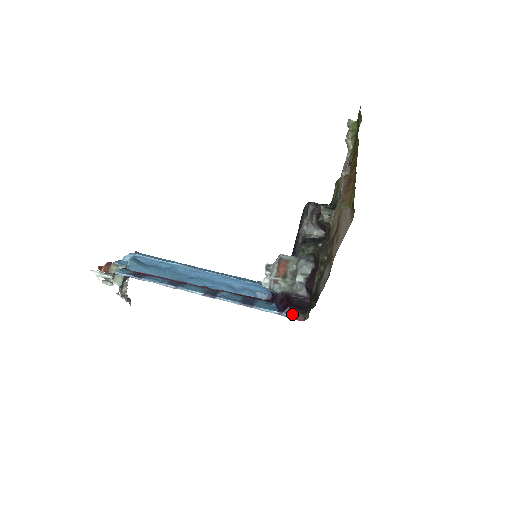
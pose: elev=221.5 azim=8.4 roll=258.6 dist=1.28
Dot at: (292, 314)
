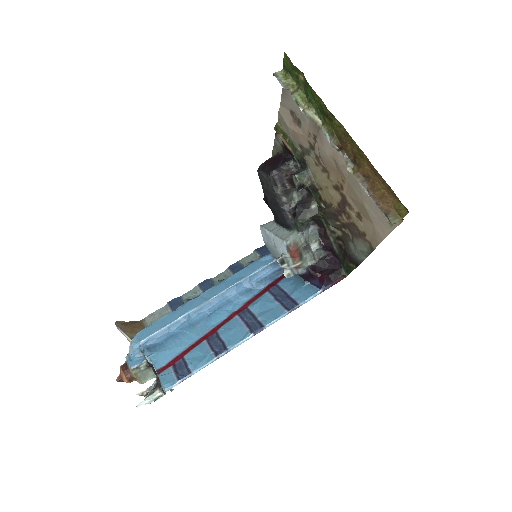
Dot at: (333, 282)
